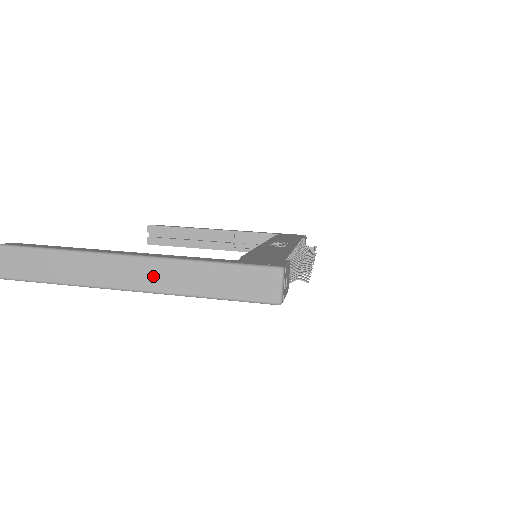
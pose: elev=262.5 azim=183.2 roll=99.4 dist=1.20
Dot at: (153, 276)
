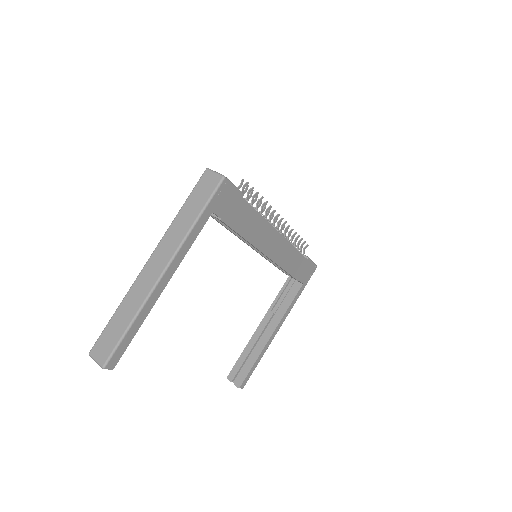
Dot at: (165, 252)
